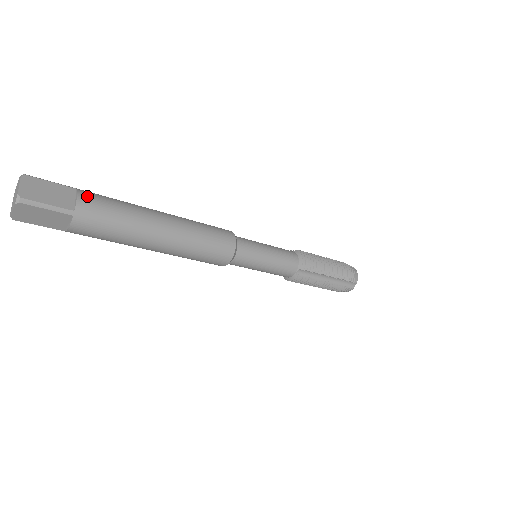
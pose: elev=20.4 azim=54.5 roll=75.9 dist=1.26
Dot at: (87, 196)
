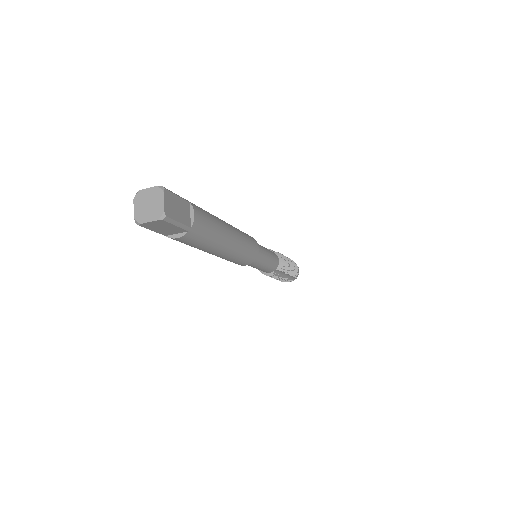
Dot at: (198, 213)
